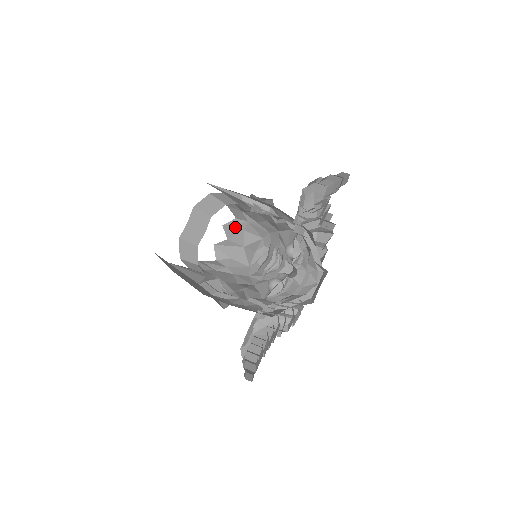
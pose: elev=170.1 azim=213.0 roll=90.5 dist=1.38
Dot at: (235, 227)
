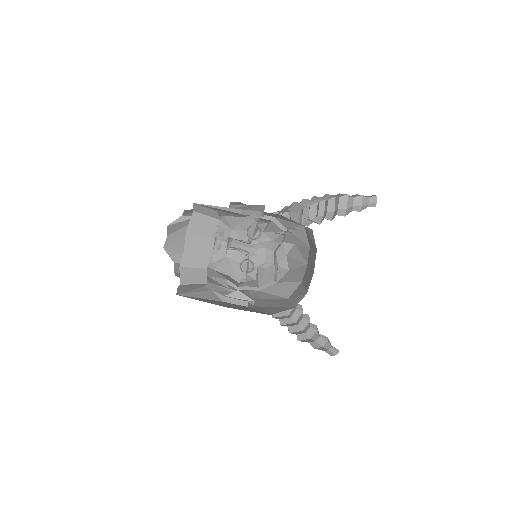
Dot at: (181, 224)
